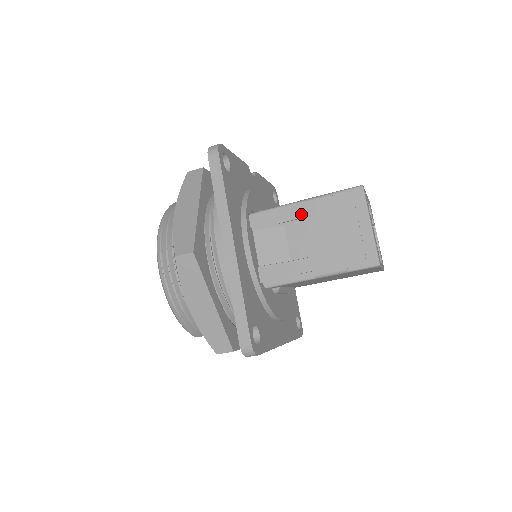
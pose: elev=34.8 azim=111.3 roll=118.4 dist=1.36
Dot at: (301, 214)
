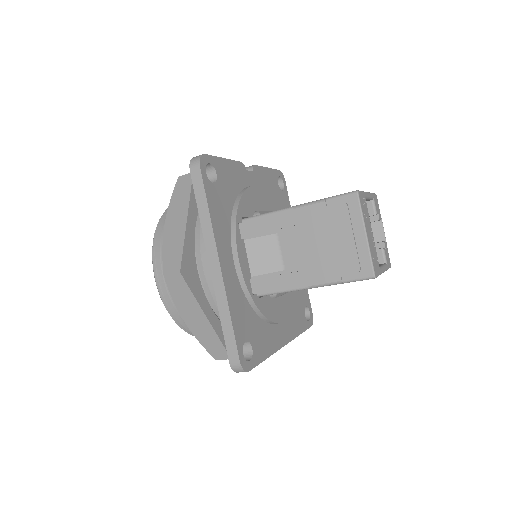
Dot at: (294, 221)
